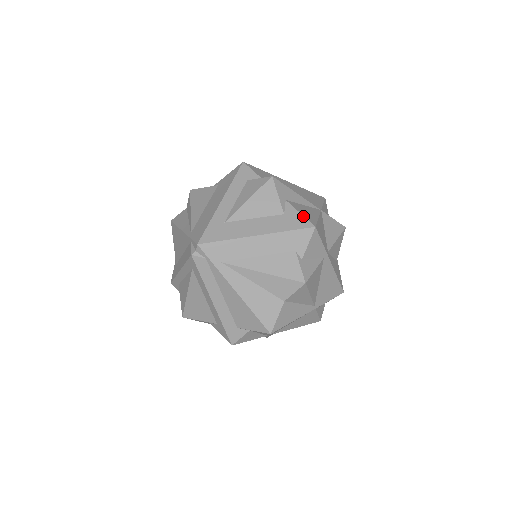
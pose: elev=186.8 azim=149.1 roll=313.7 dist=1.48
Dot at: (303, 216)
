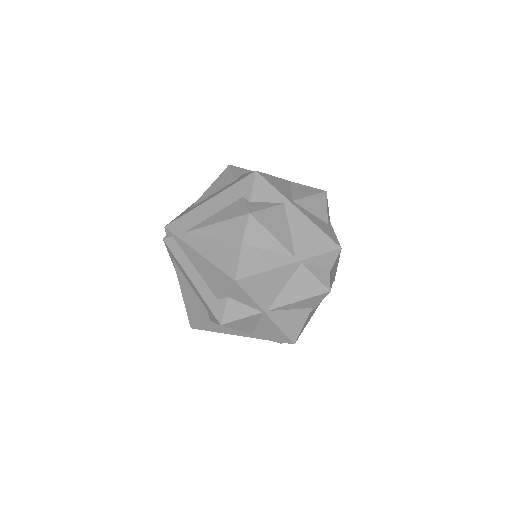
Dot at: (249, 172)
